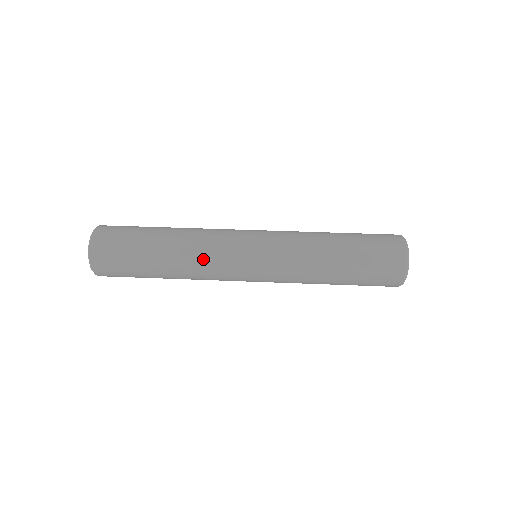
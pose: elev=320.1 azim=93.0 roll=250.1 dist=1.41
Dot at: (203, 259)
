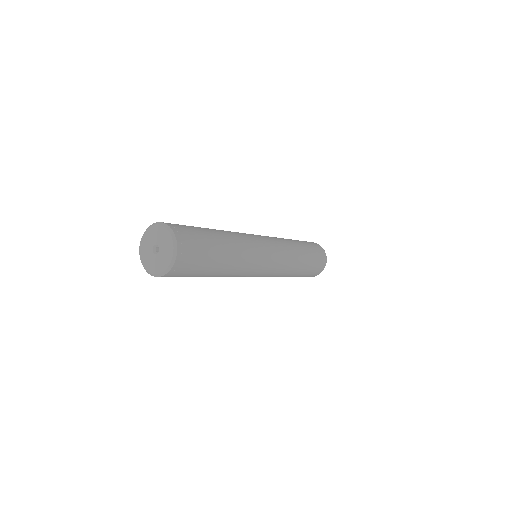
Dot at: (242, 235)
